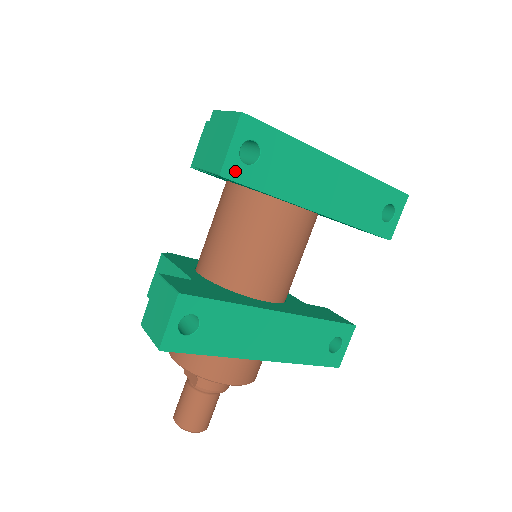
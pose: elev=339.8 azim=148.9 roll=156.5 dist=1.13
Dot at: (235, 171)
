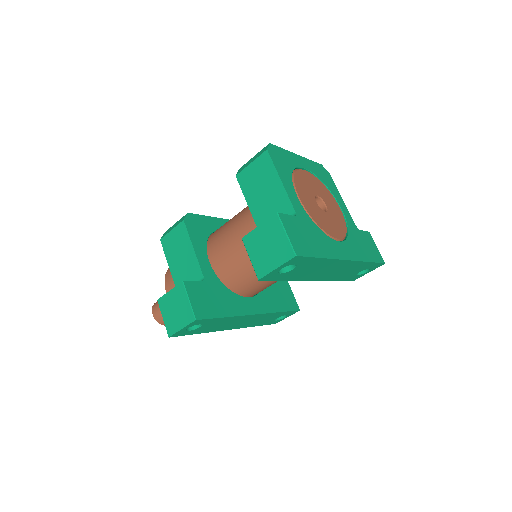
Dot at: (270, 277)
